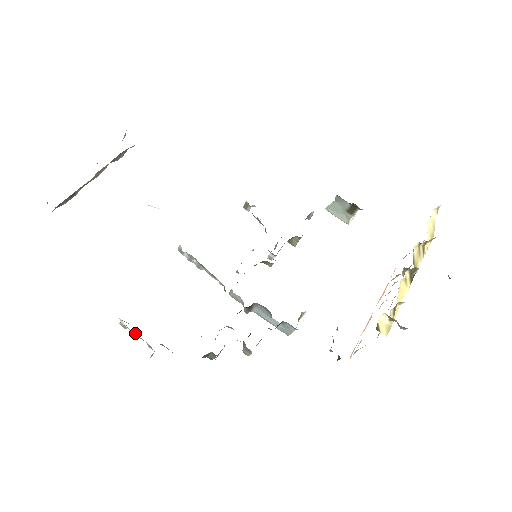
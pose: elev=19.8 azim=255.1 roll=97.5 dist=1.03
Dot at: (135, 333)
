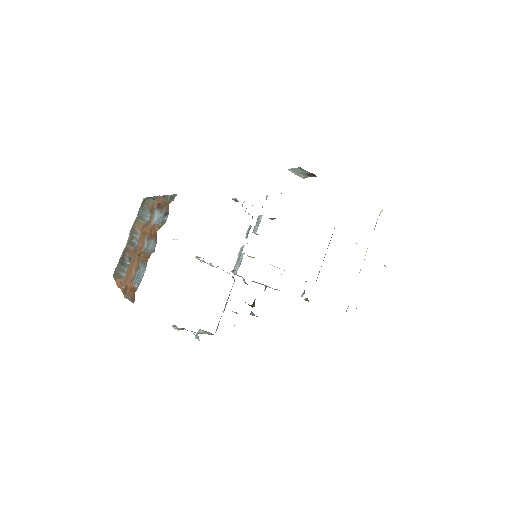
Dot at: occluded
